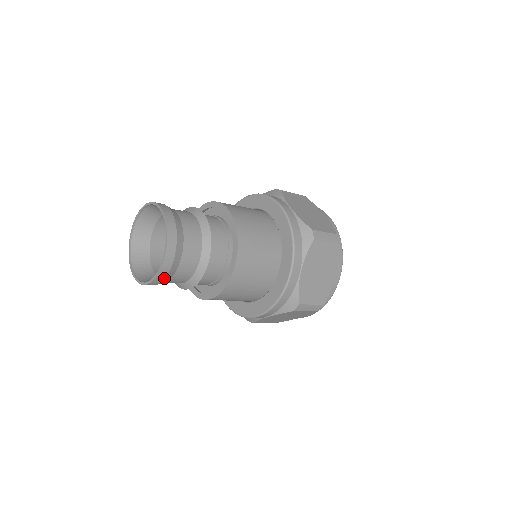
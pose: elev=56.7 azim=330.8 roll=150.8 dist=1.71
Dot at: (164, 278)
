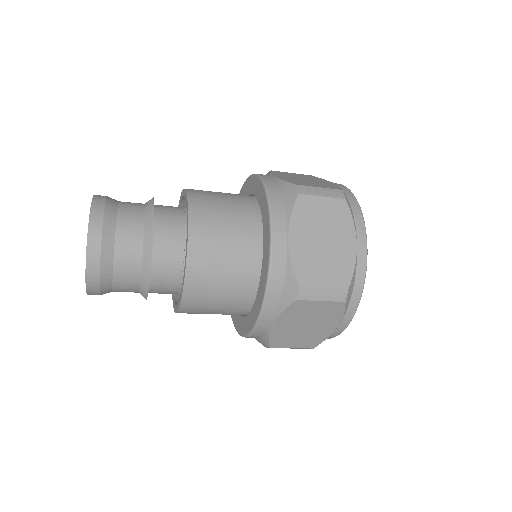
Dot at: occluded
